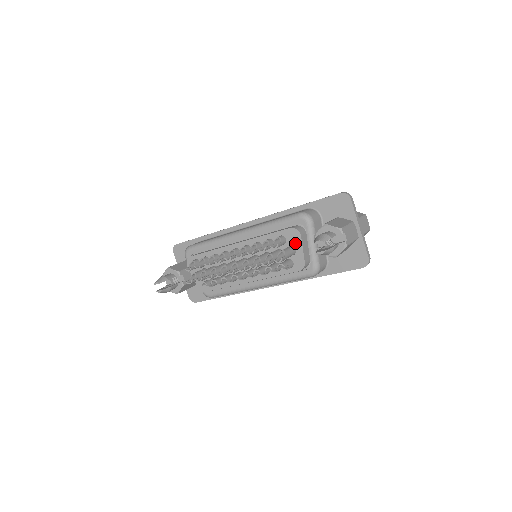
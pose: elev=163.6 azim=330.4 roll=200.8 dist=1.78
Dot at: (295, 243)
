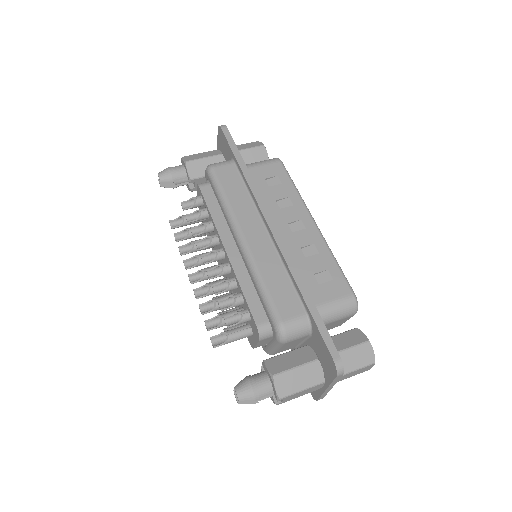
Dot at: (254, 334)
